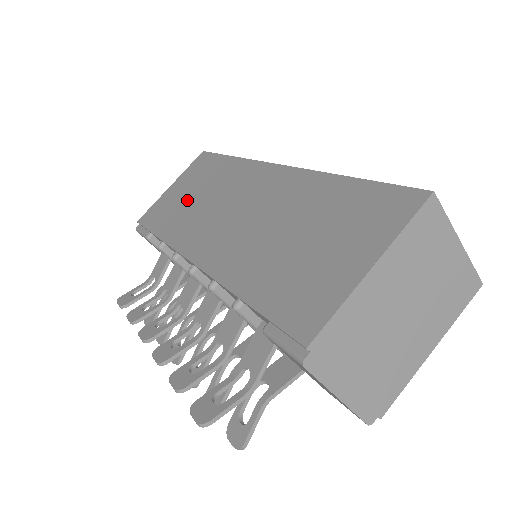
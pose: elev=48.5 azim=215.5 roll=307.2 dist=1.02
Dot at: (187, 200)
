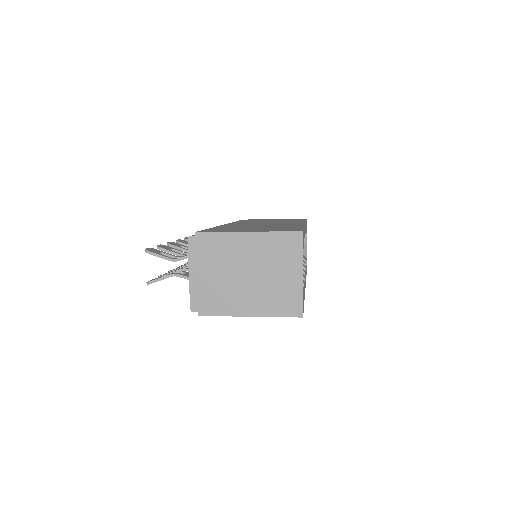
Dot at: occluded
